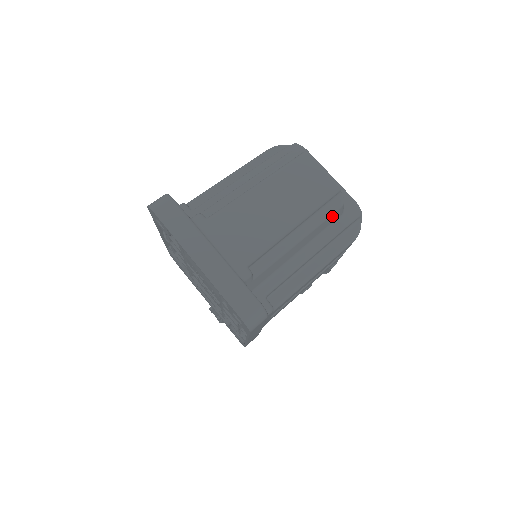
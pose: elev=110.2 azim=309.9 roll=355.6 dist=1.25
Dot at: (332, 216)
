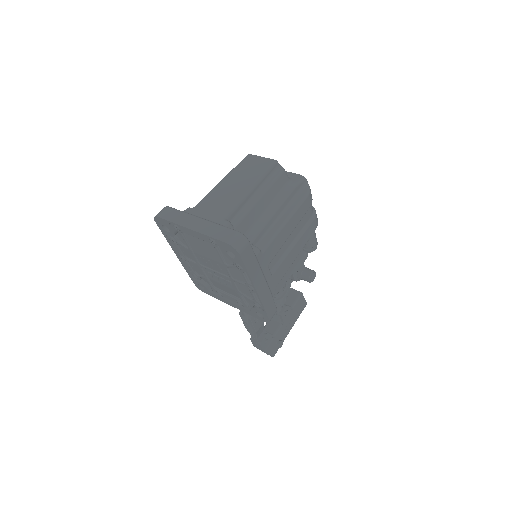
Dot at: (279, 180)
